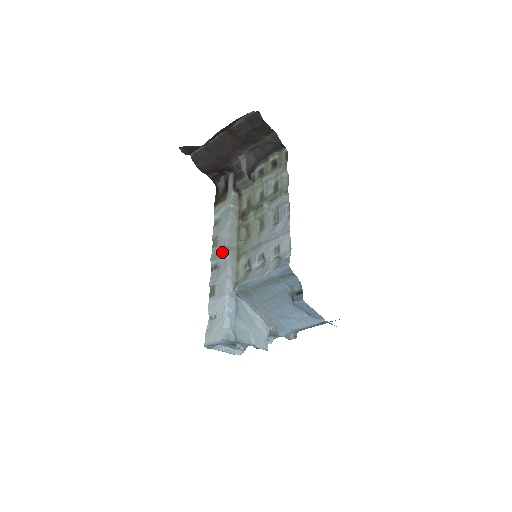
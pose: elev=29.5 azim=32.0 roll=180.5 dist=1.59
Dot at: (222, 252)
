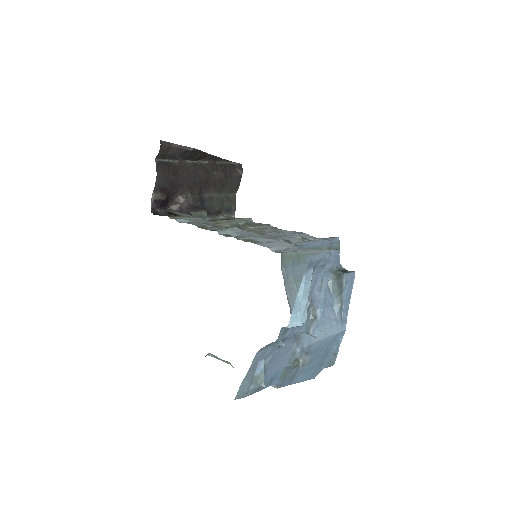
Dot at: occluded
